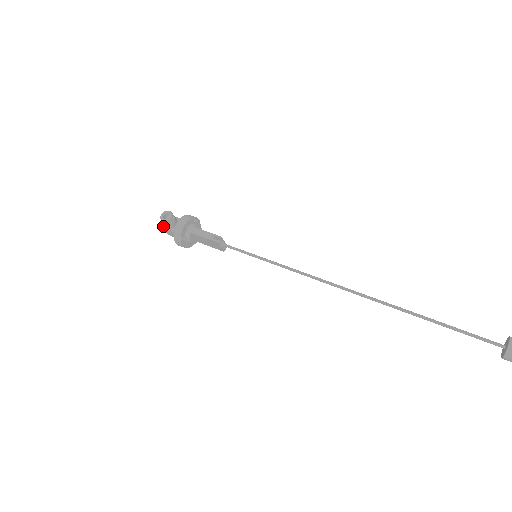
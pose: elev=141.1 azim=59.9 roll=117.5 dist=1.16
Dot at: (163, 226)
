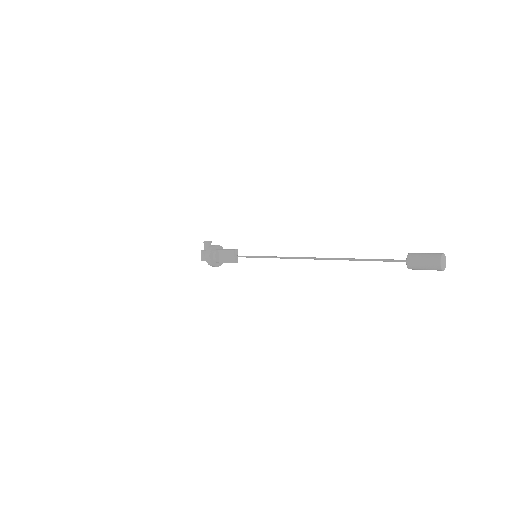
Dot at: (202, 250)
